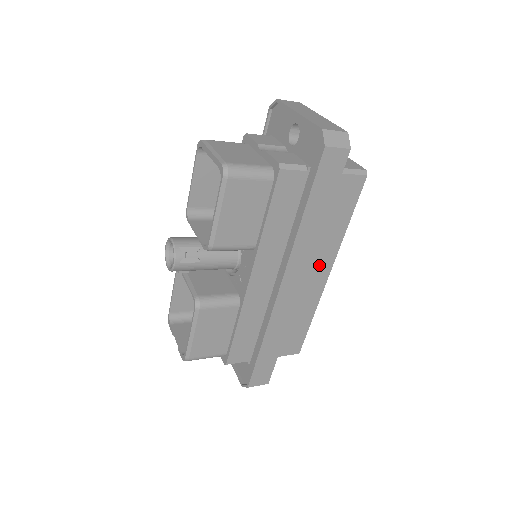
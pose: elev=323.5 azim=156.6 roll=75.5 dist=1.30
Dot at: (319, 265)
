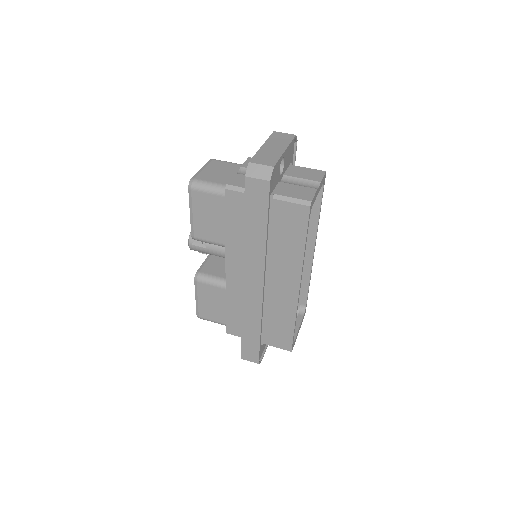
Dot at: (286, 276)
